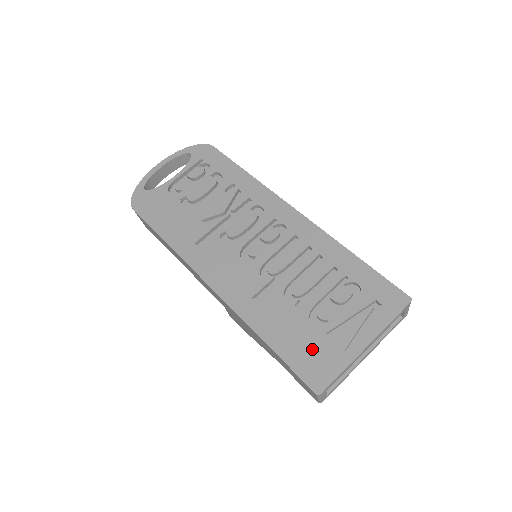
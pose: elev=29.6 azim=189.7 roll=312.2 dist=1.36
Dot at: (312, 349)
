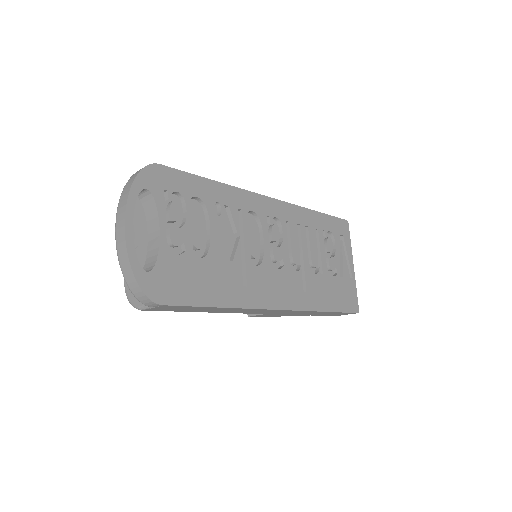
Dot at: (343, 292)
